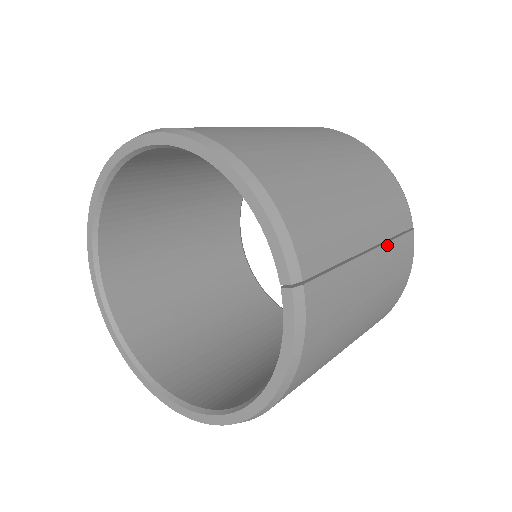
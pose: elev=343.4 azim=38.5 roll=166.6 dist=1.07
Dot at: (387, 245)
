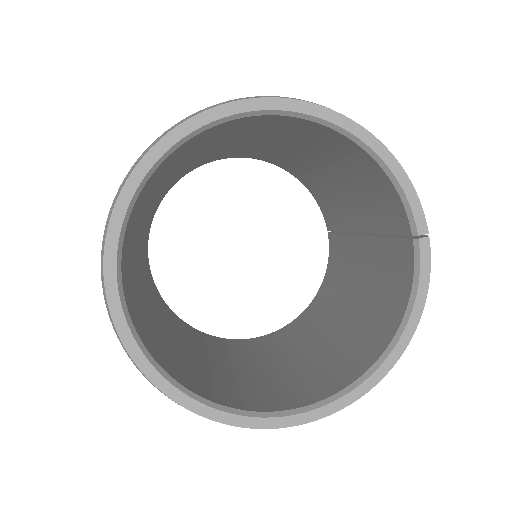
Dot at: occluded
